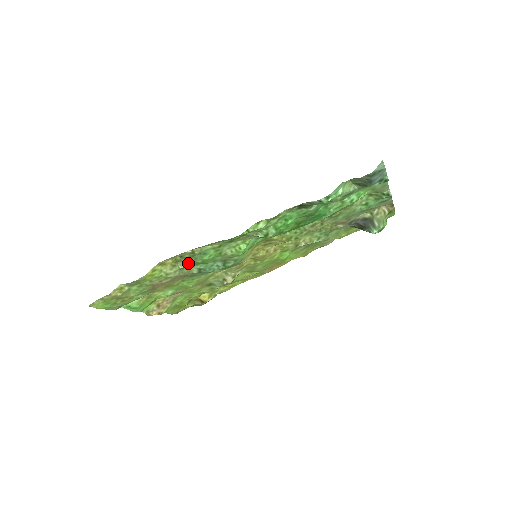
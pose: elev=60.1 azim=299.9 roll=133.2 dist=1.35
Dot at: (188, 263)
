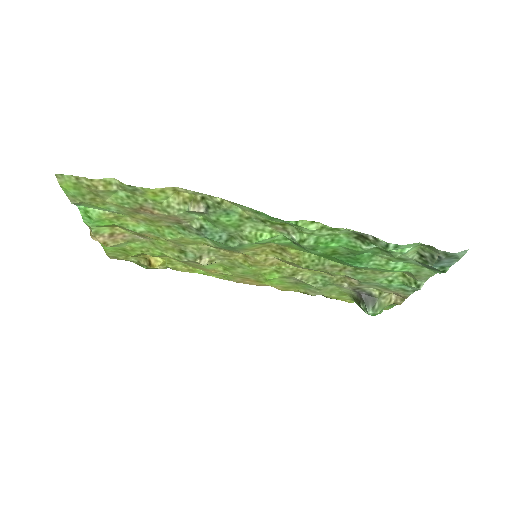
Dot at: (203, 211)
